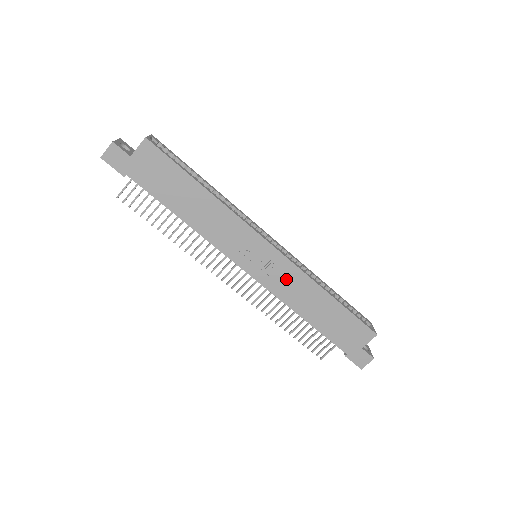
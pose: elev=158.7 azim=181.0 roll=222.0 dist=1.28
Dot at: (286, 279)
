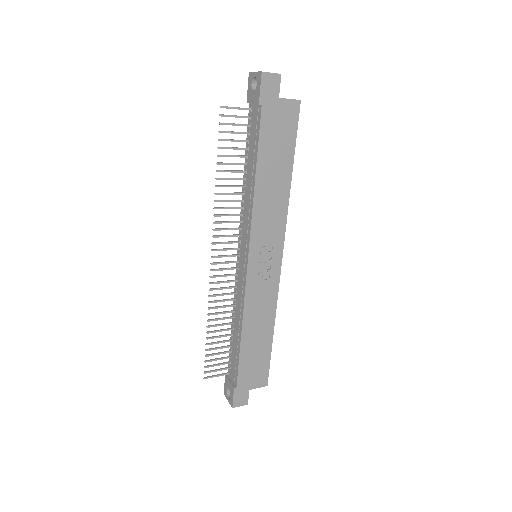
Dot at: (264, 293)
